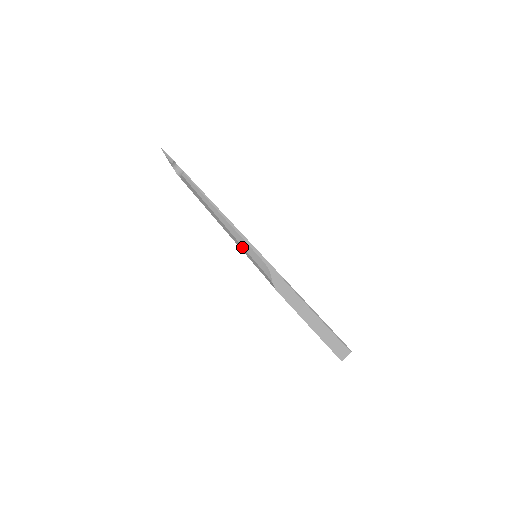
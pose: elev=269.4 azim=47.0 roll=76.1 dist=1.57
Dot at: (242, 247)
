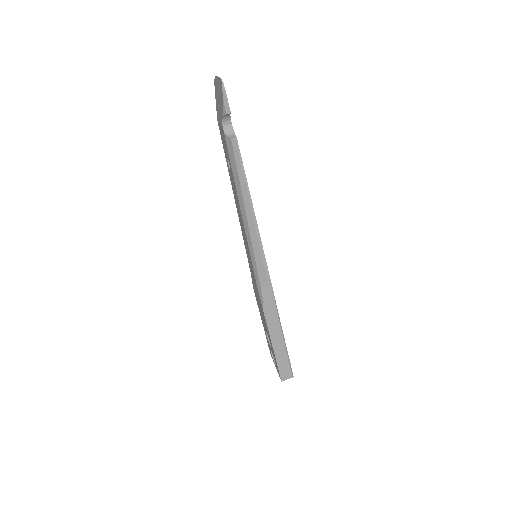
Dot at: (253, 254)
